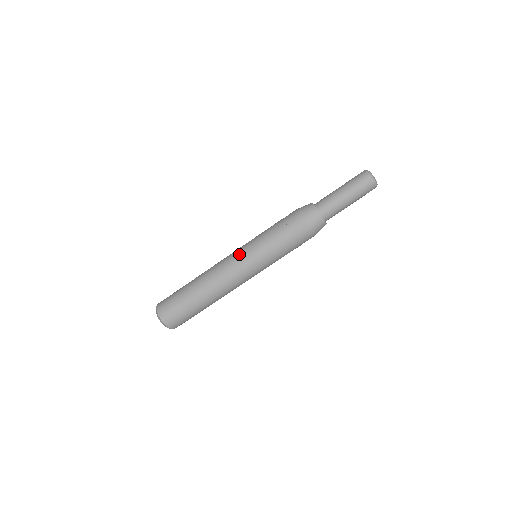
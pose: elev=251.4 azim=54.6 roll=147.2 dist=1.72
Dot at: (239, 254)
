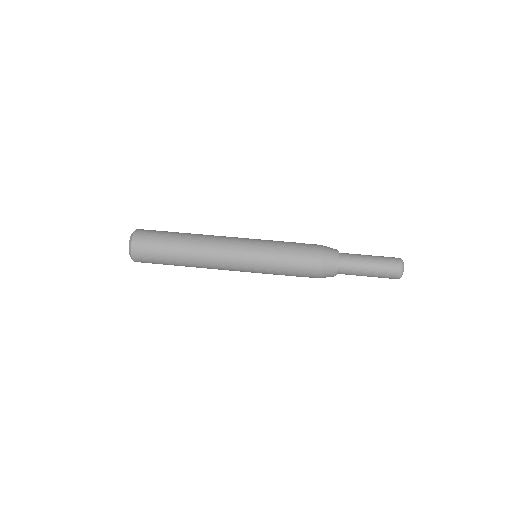
Dot at: (246, 238)
